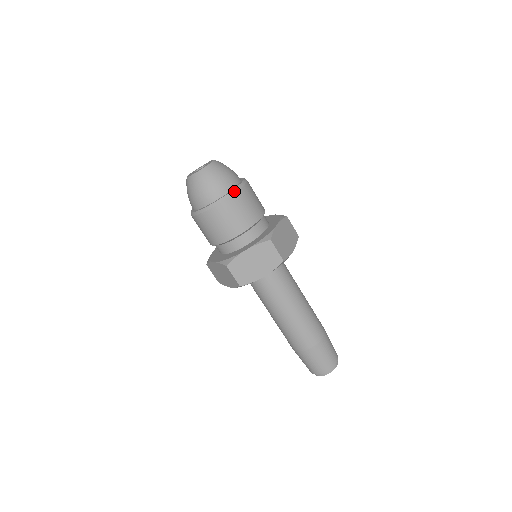
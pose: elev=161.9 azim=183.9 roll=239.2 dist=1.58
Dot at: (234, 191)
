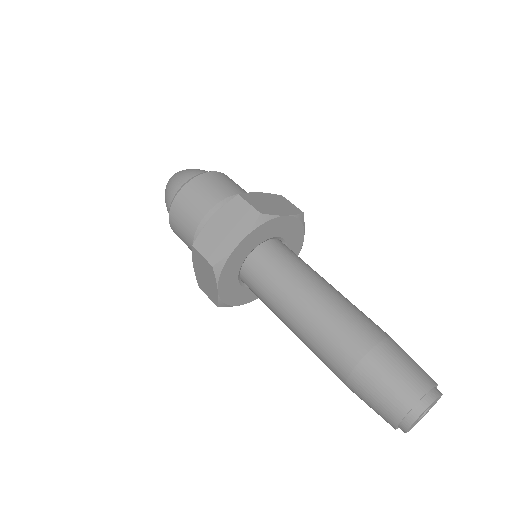
Dot at: (172, 202)
